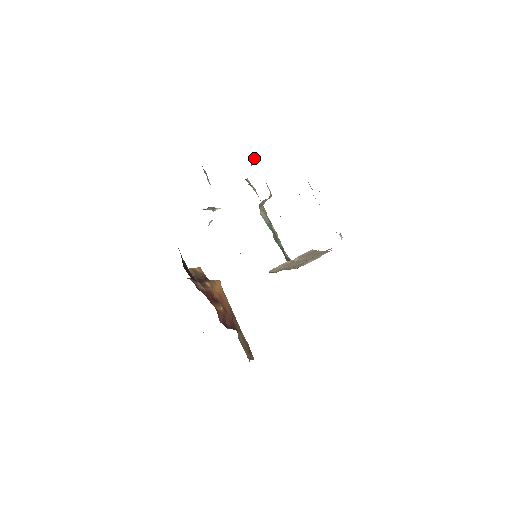
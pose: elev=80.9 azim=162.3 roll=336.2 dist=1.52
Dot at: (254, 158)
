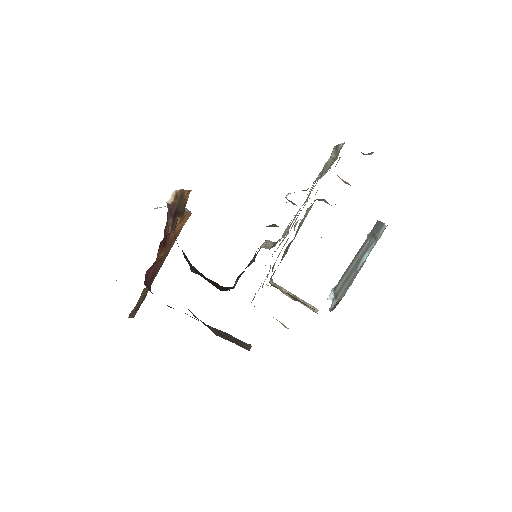
Dot at: occluded
